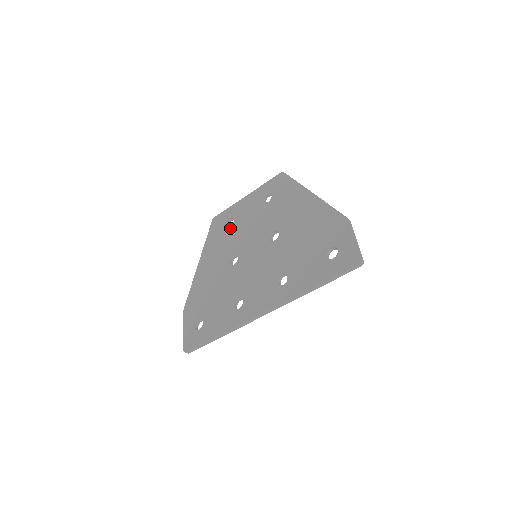
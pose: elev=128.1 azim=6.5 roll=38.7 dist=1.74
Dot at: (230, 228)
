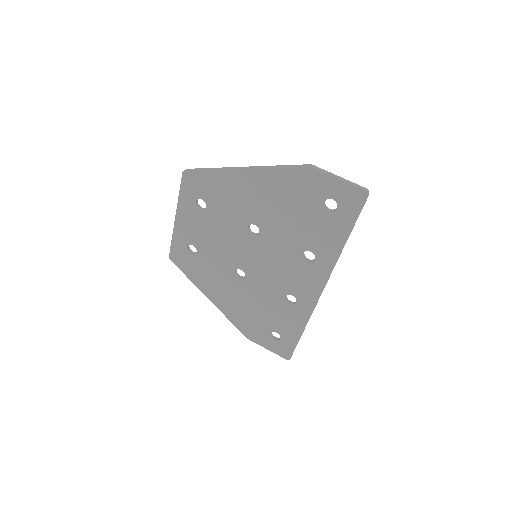
Dot at: (199, 254)
